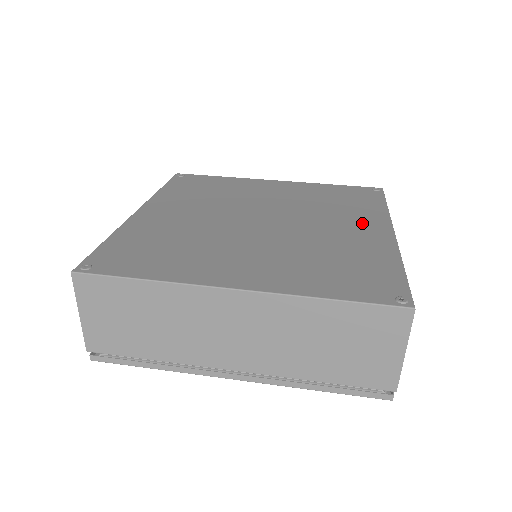
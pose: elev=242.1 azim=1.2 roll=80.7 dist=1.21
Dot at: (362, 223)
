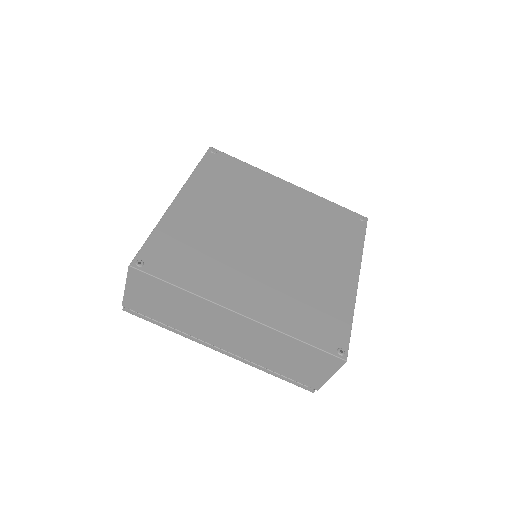
Dot at: (340, 261)
